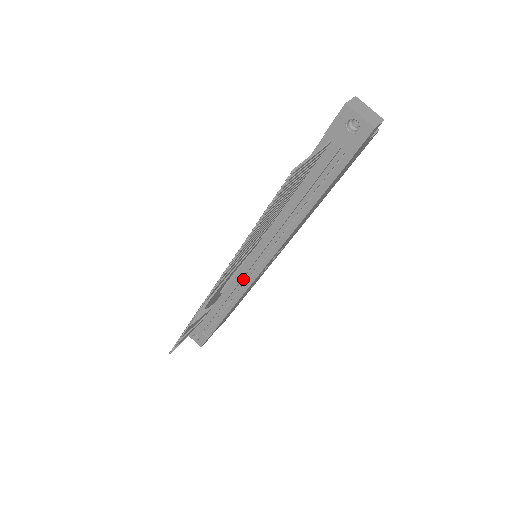
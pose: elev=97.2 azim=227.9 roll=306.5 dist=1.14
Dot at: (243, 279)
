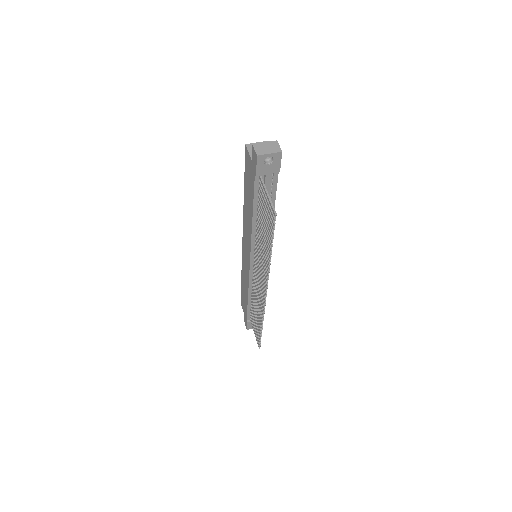
Dot at: occluded
